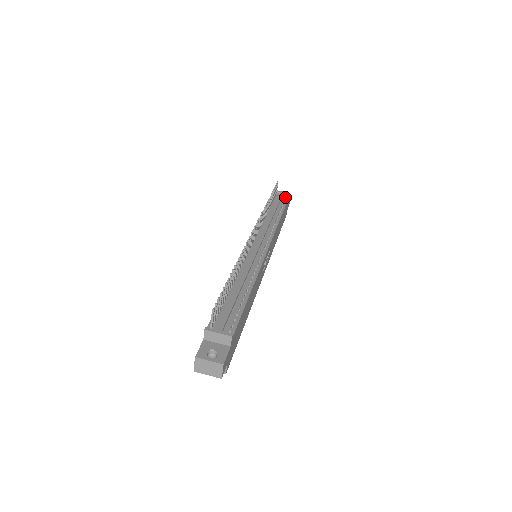
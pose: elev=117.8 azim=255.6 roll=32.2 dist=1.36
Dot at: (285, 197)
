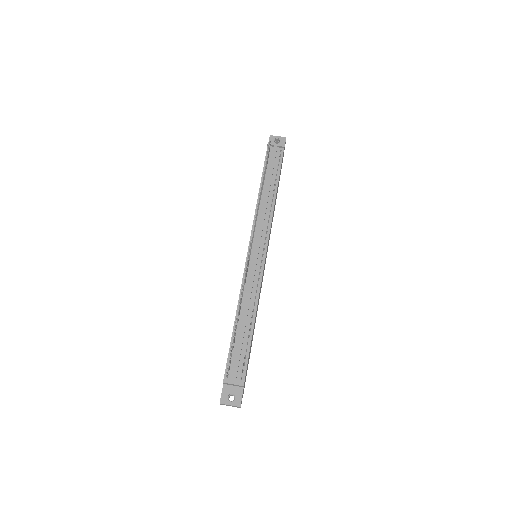
Dot at: (279, 152)
